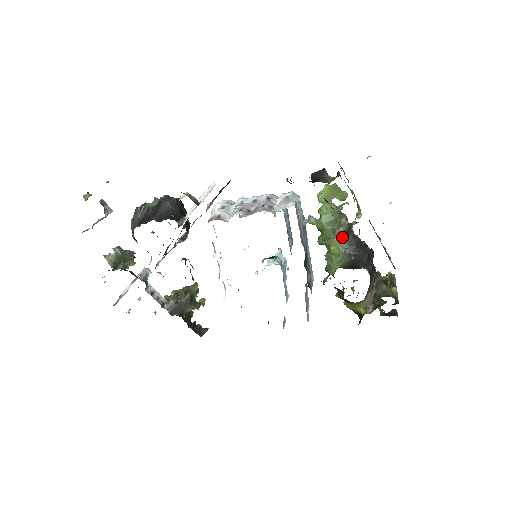
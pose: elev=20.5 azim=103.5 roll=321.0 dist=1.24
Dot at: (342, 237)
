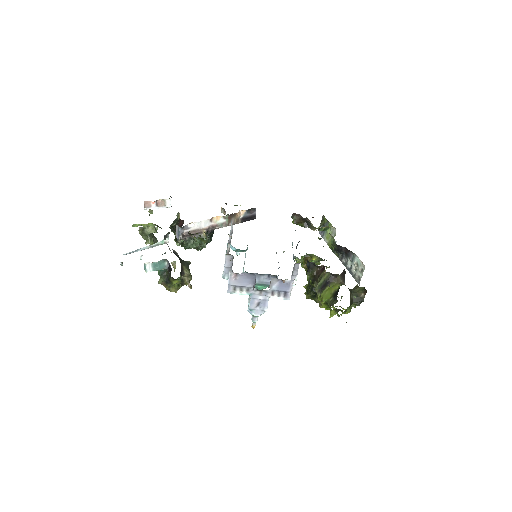
Dot at: (321, 258)
